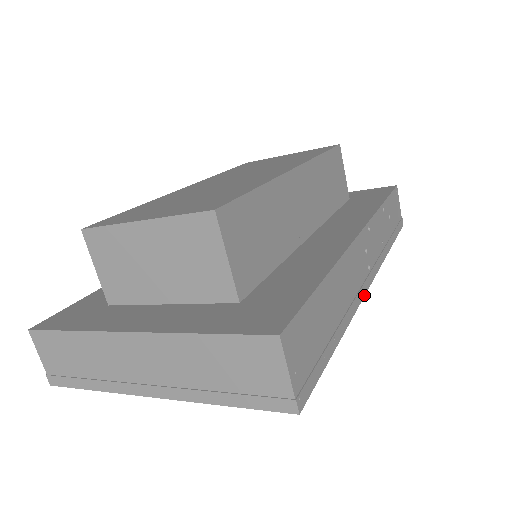
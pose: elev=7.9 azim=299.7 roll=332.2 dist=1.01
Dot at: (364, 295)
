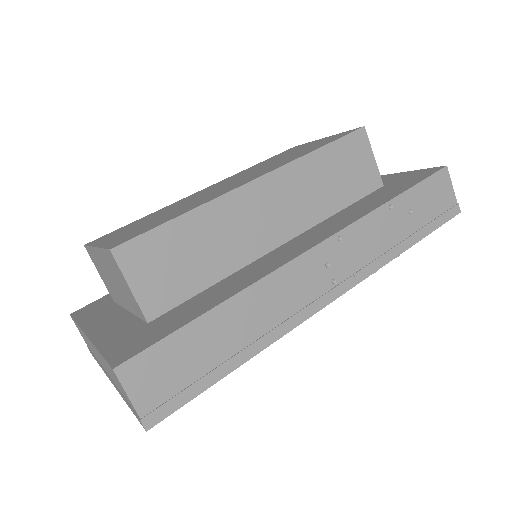
Dot at: (314, 313)
